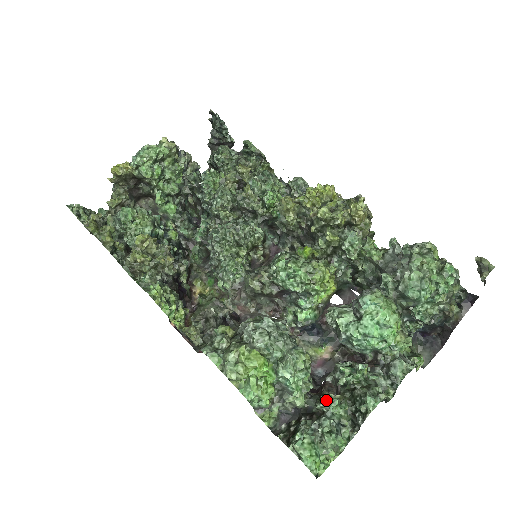
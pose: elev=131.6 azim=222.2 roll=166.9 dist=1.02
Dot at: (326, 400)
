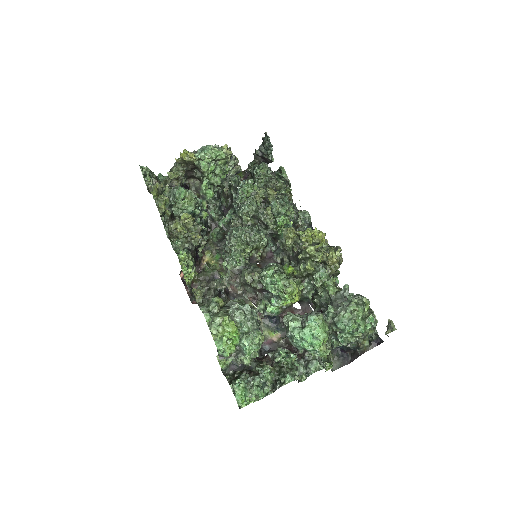
Dot at: (263, 367)
